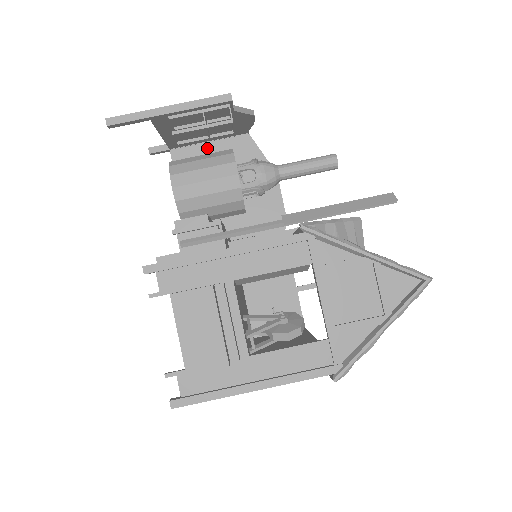
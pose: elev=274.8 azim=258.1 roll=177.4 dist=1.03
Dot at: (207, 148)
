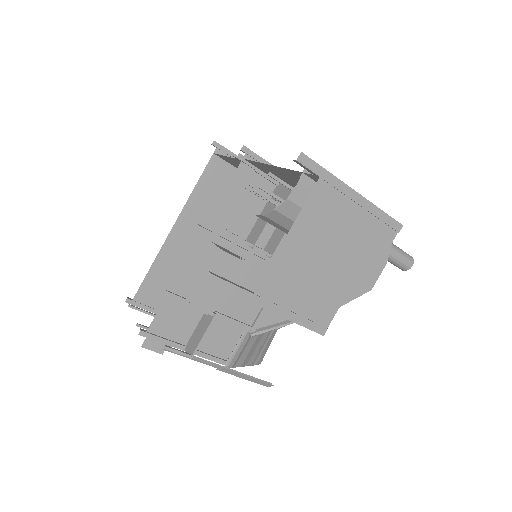
Dot at: occluded
